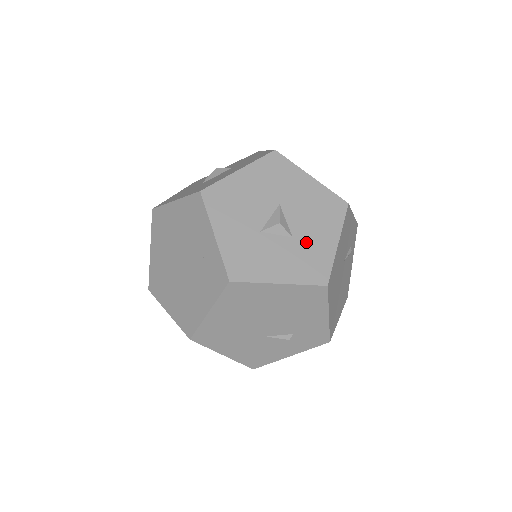
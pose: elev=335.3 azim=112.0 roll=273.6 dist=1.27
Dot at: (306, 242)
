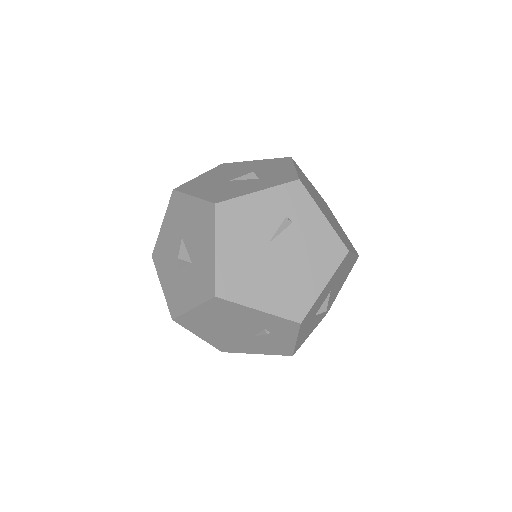
Dot at: (199, 262)
